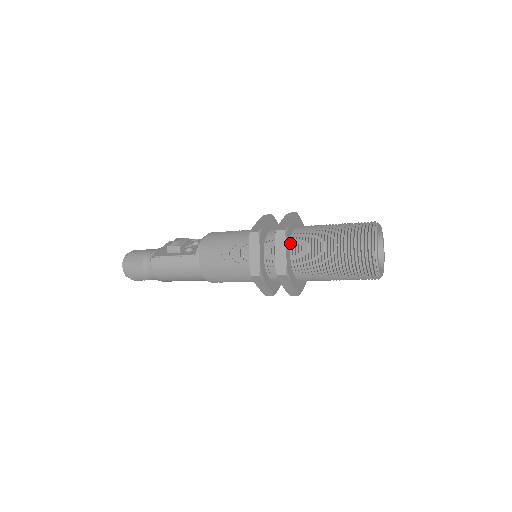
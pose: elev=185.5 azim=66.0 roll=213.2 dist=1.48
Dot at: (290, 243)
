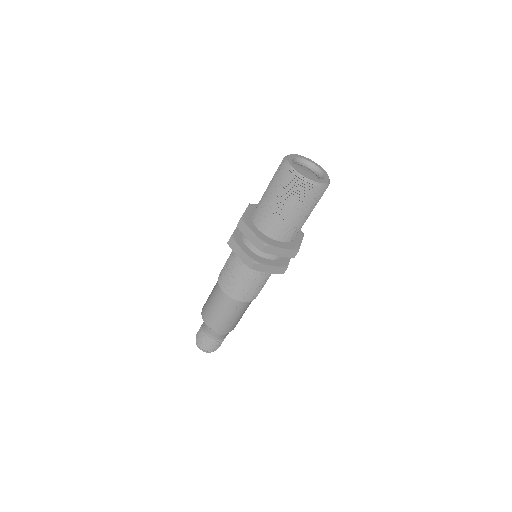
Dot at: occluded
